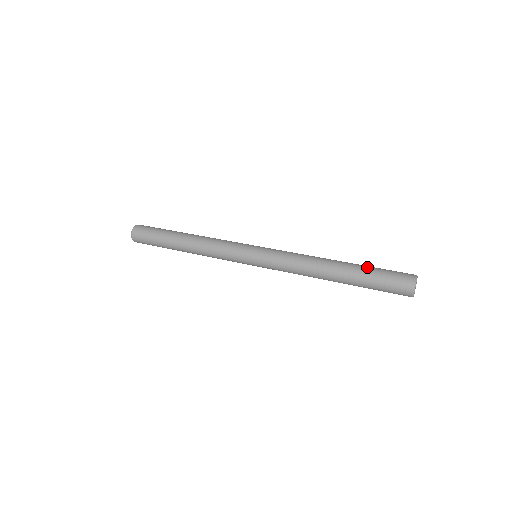
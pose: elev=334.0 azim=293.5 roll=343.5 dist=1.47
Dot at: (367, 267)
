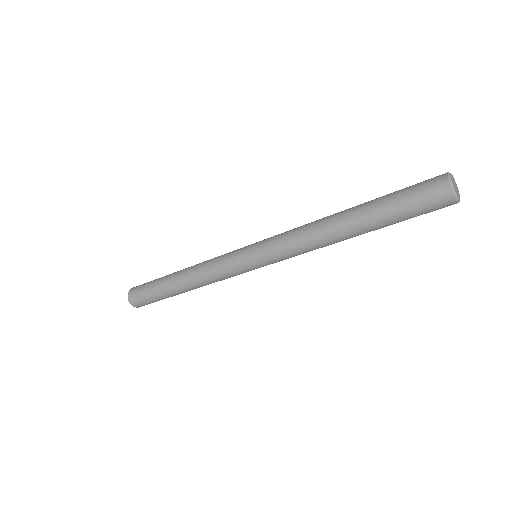
Dot at: occluded
